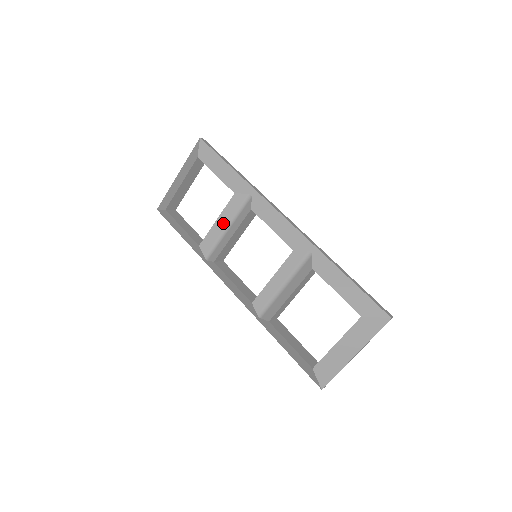
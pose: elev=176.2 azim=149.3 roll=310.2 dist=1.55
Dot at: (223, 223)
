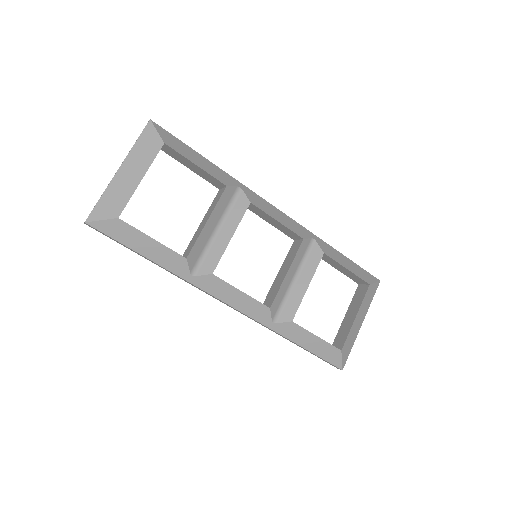
Dot at: (213, 224)
